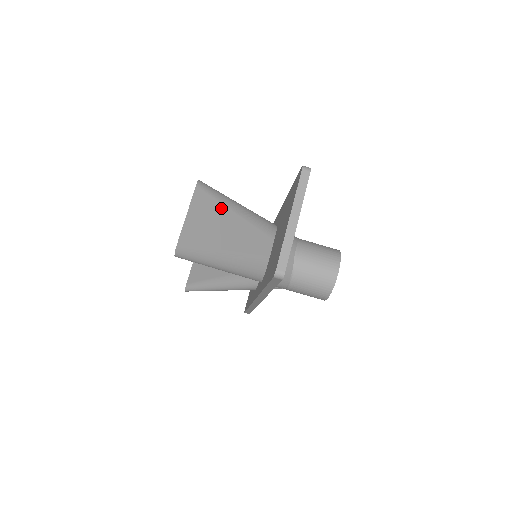
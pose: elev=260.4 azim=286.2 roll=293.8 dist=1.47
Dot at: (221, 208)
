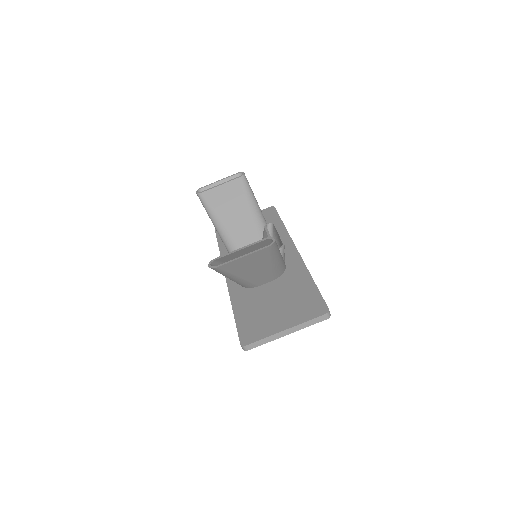
Dot at: (266, 260)
